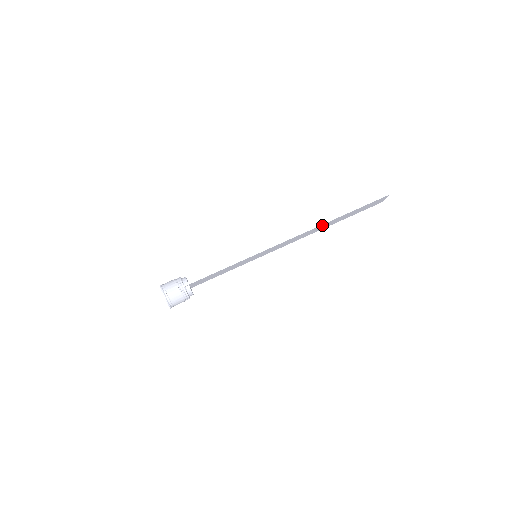
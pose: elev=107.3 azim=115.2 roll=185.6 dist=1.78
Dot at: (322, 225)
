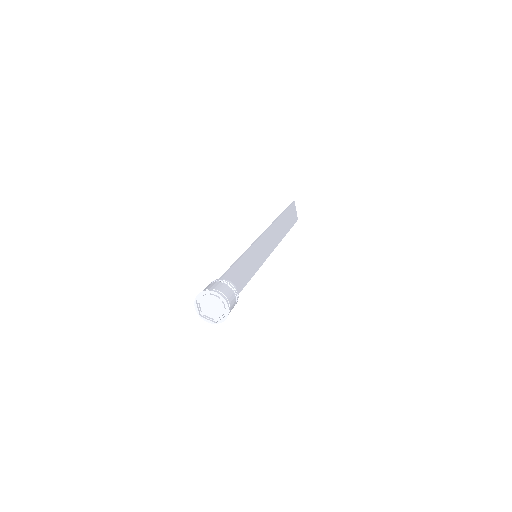
Dot at: (277, 223)
